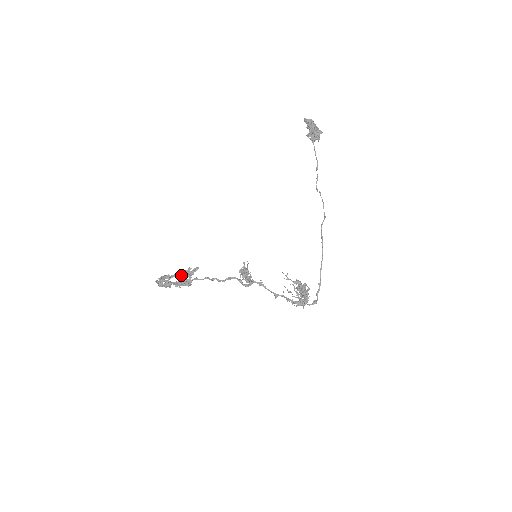
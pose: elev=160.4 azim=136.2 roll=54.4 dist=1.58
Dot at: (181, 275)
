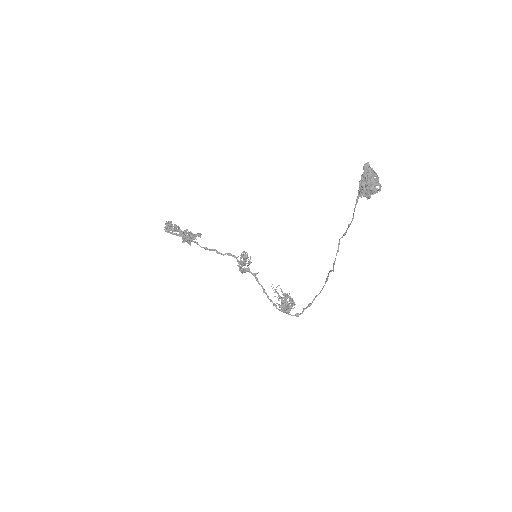
Dot at: (183, 235)
